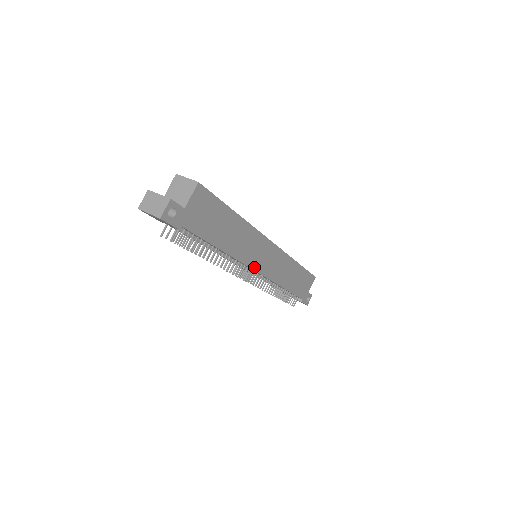
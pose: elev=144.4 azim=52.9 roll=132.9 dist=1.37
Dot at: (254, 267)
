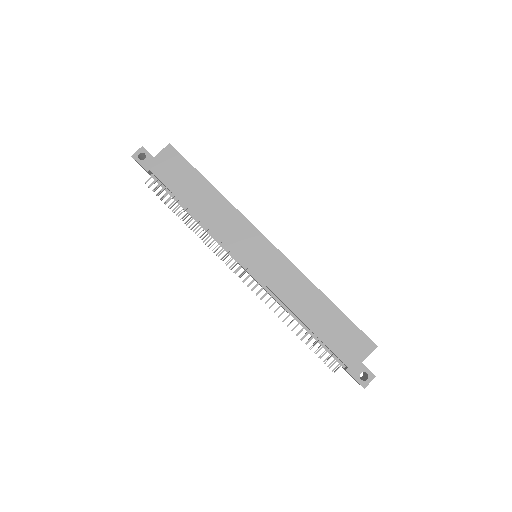
Dot at: (238, 254)
